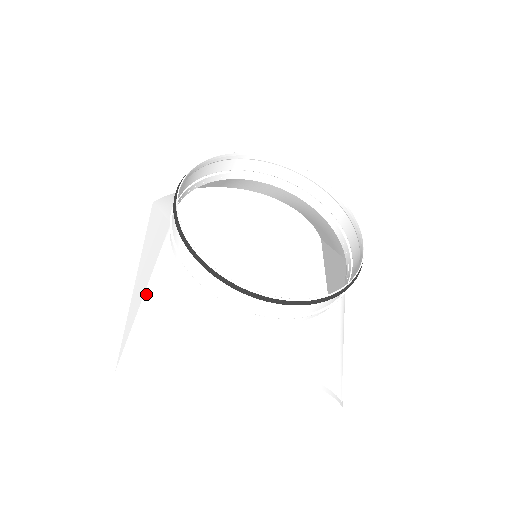
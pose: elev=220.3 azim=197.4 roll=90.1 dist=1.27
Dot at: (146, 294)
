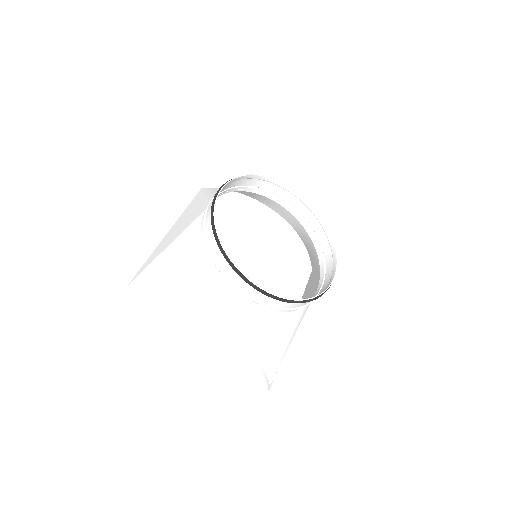
Dot at: (170, 246)
